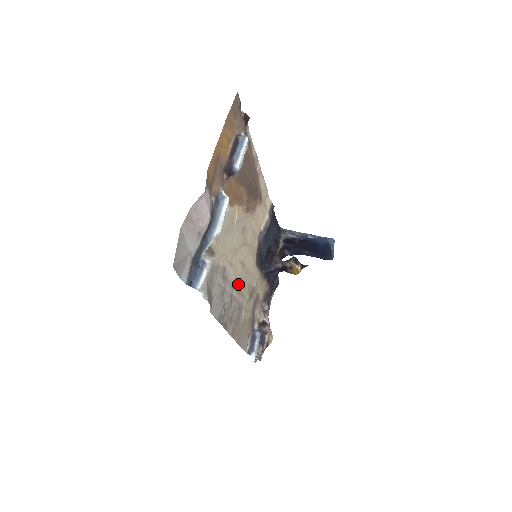
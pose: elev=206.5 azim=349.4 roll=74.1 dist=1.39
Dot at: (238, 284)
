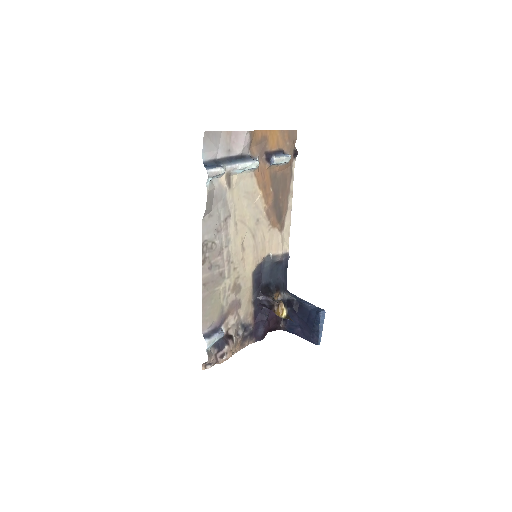
Dot at: (231, 253)
